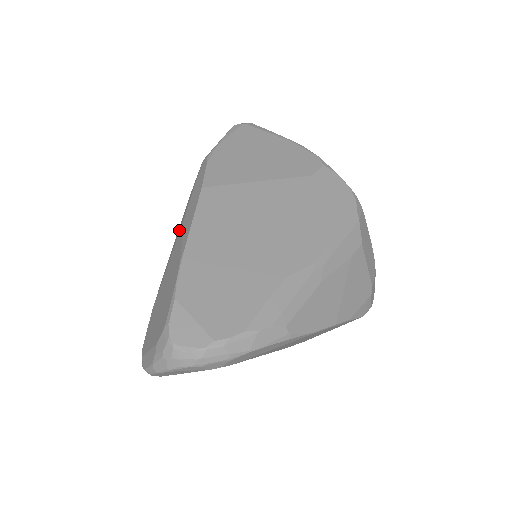
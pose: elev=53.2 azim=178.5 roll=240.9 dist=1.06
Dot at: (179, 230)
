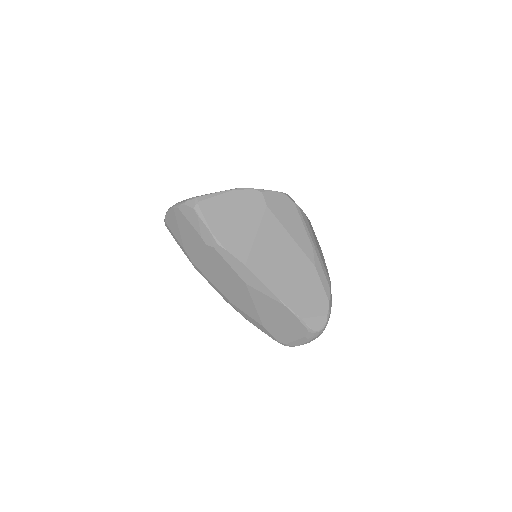
Dot at: (244, 289)
